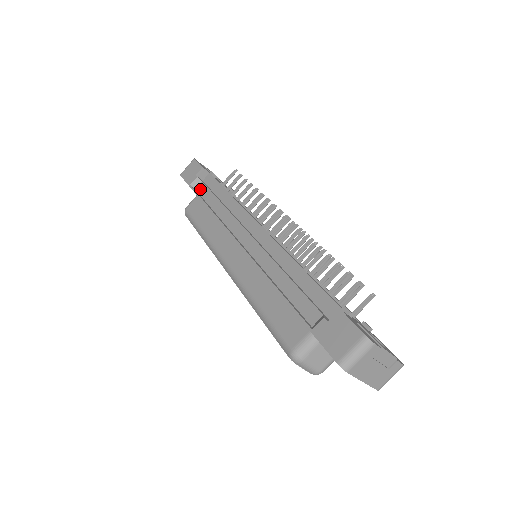
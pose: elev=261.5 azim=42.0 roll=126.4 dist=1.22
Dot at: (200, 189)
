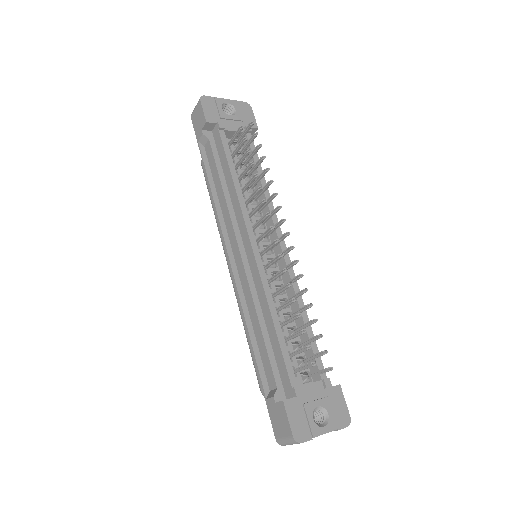
Dot at: (207, 150)
